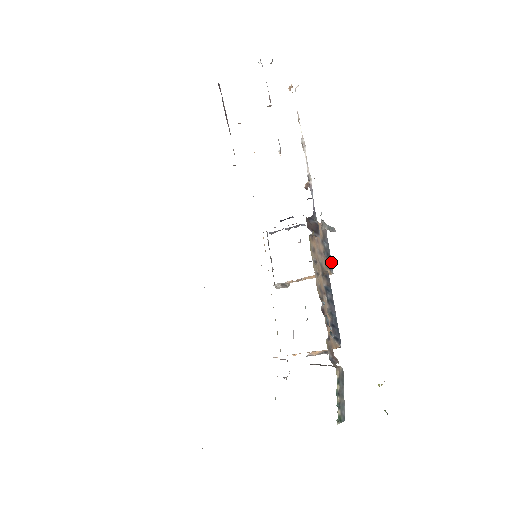
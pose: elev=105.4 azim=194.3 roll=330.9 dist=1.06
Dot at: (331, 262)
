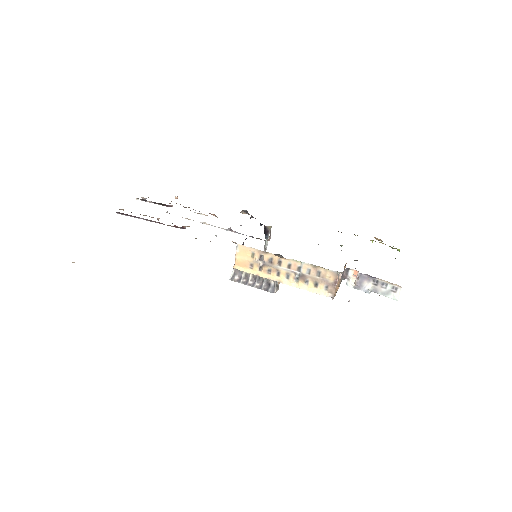
Dot at: occluded
